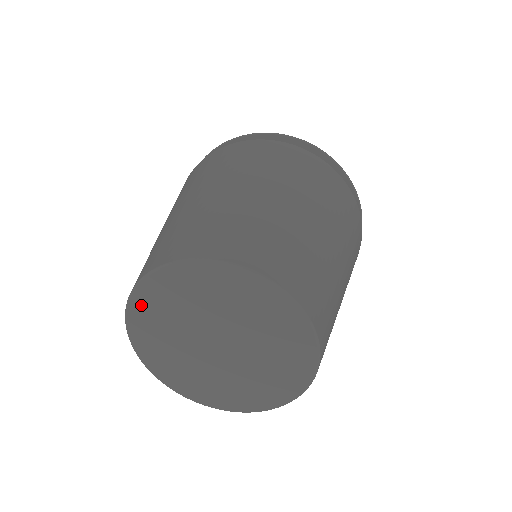
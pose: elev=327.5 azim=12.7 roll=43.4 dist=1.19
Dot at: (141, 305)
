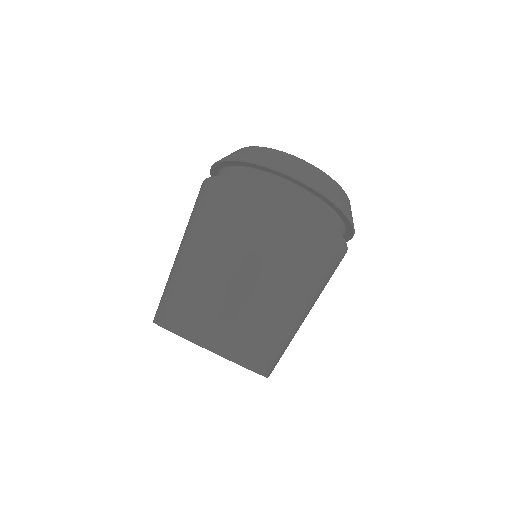
Dot at: occluded
